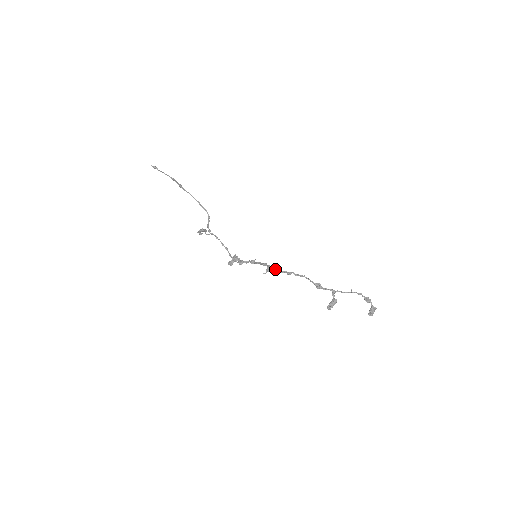
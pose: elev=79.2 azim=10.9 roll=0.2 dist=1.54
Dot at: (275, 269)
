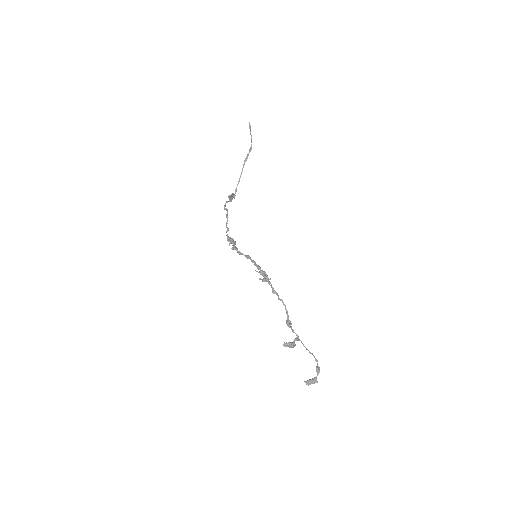
Dot at: occluded
